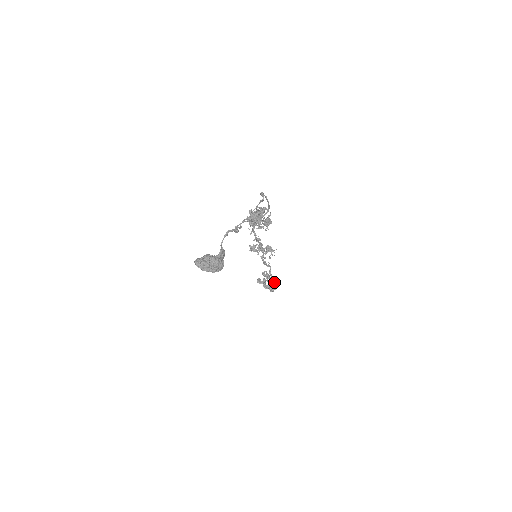
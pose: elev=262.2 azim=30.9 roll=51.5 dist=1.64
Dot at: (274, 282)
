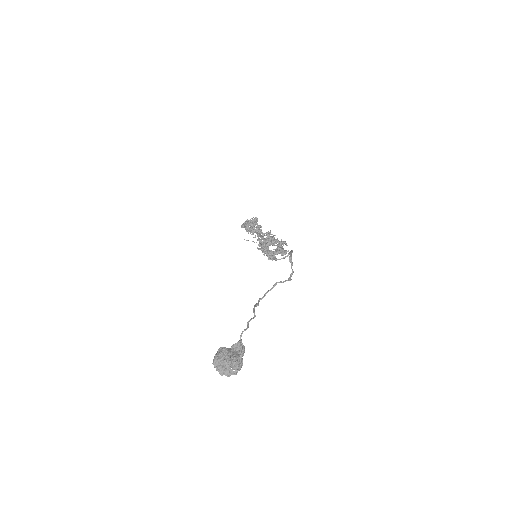
Dot at: occluded
